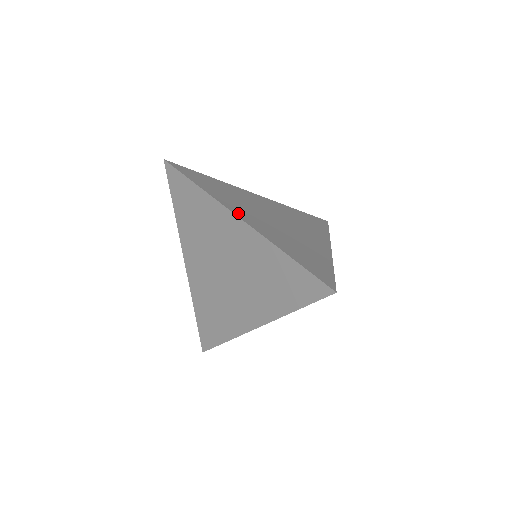
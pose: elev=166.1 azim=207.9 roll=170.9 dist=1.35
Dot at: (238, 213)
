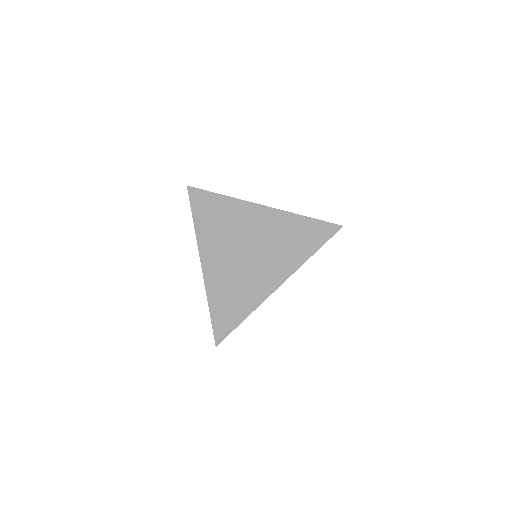
Dot at: occluded
